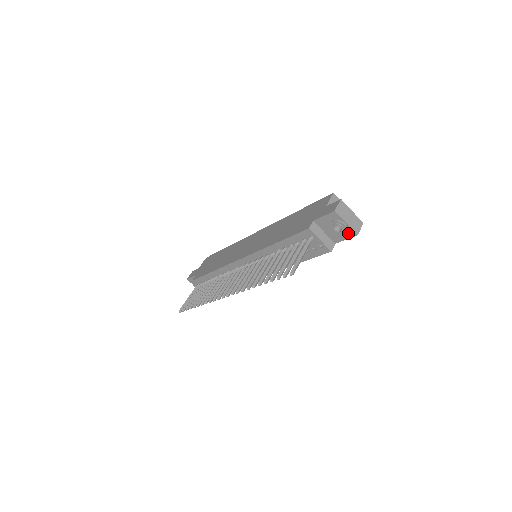
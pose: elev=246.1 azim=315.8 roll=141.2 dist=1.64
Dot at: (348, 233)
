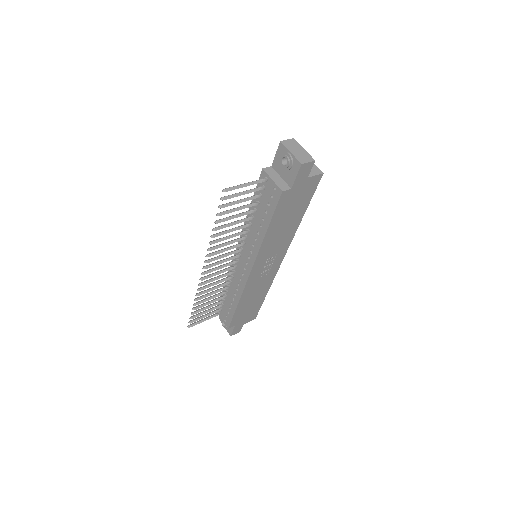
Dot at: (295, 166)
